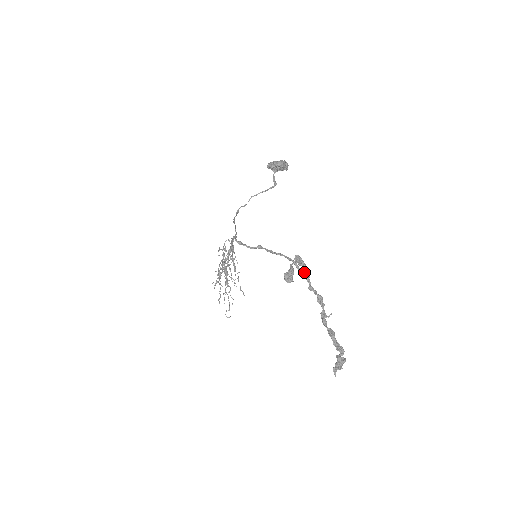
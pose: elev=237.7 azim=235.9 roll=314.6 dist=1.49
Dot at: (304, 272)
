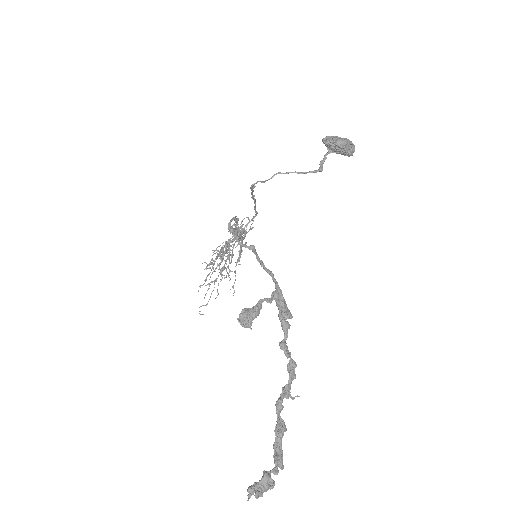
Dot at: (284, 317)
